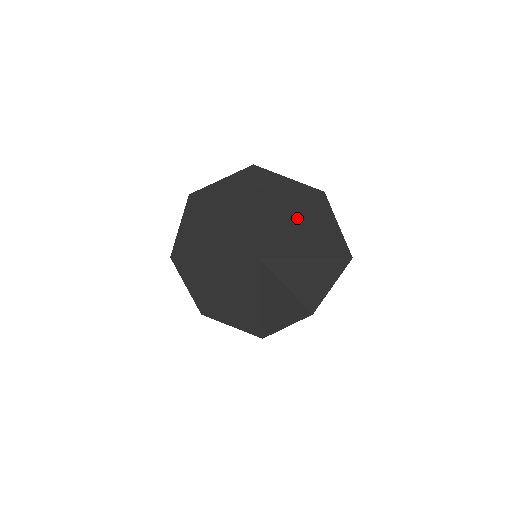
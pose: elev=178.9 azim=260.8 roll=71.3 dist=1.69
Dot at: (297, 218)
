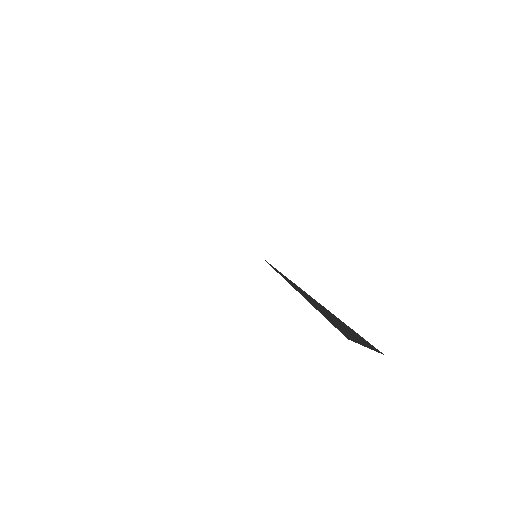
Dot at: occluded
